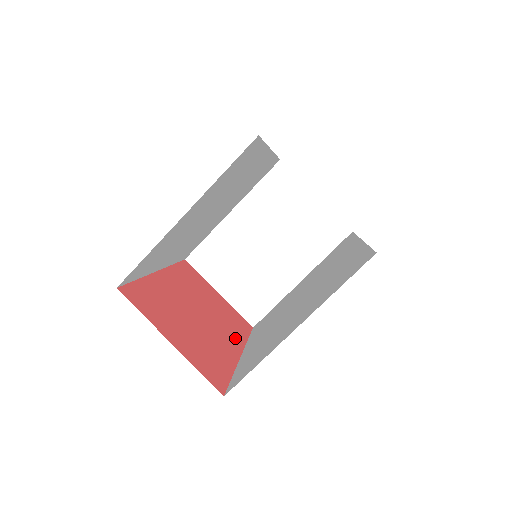
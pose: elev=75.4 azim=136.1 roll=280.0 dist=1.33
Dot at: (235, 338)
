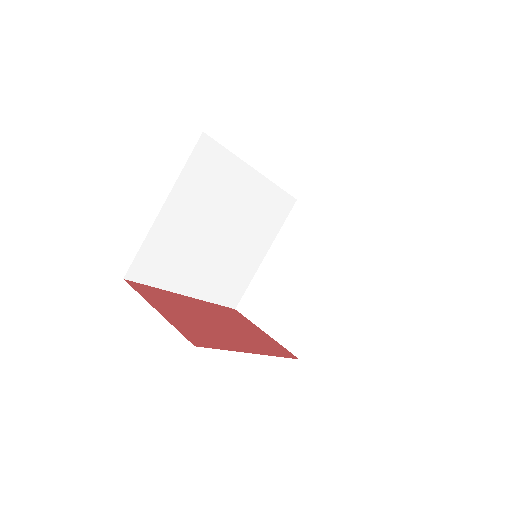
Dot at: (258, 348)
